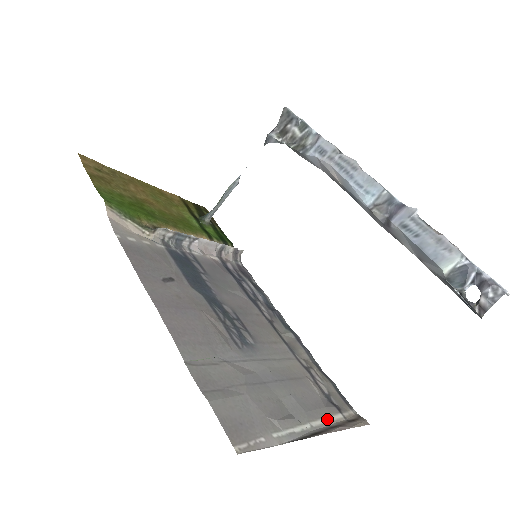
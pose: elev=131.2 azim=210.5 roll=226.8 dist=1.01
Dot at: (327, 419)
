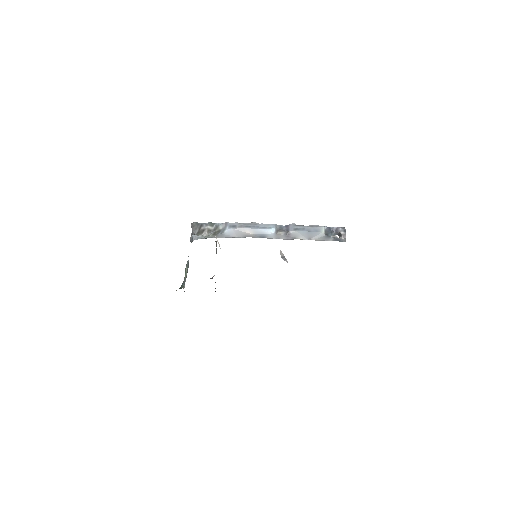
Dot at: occluded
